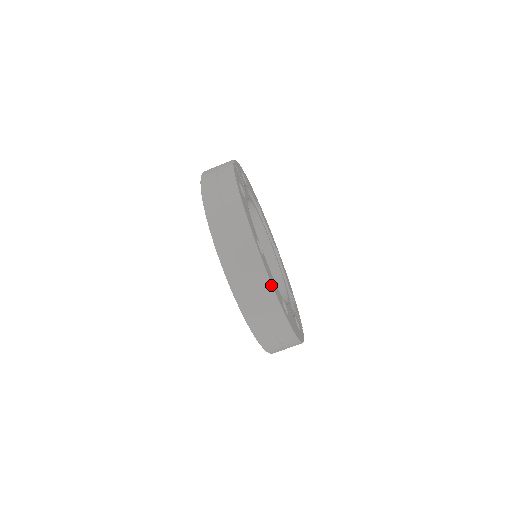
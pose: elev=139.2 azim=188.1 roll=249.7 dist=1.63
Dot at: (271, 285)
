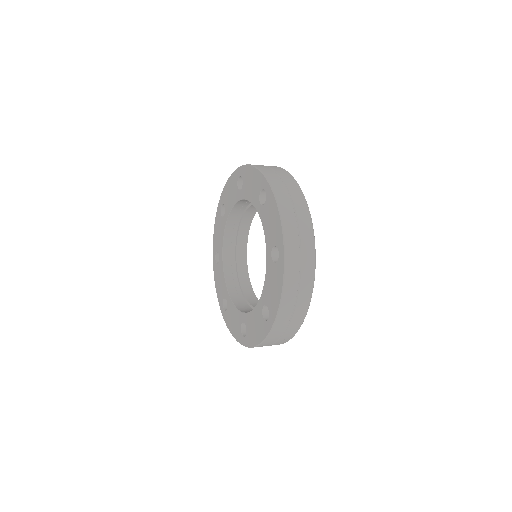
Dot at: occluded
